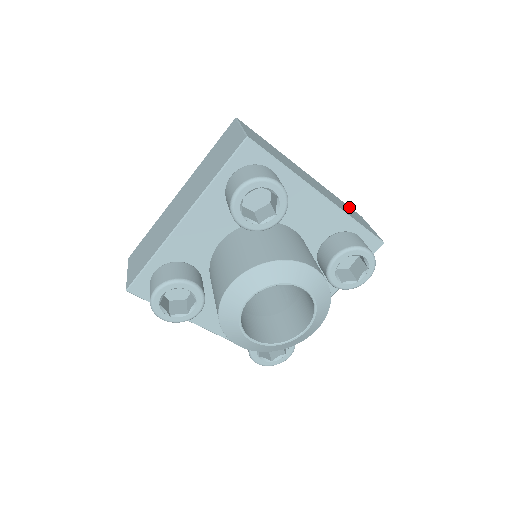
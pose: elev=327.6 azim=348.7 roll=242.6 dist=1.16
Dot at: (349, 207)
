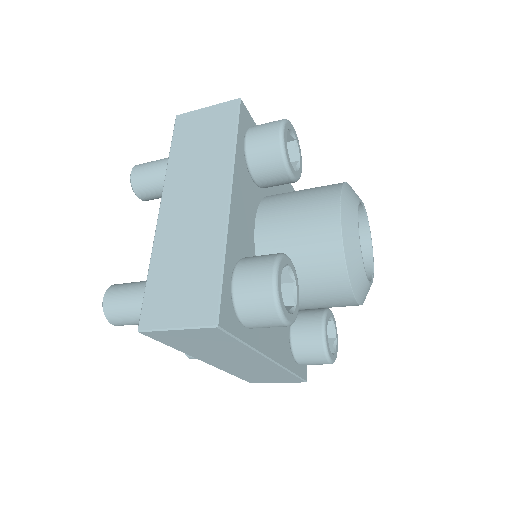
Dot at: occluded
